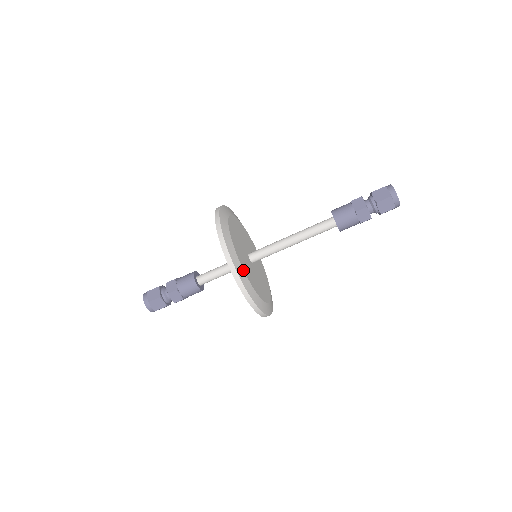
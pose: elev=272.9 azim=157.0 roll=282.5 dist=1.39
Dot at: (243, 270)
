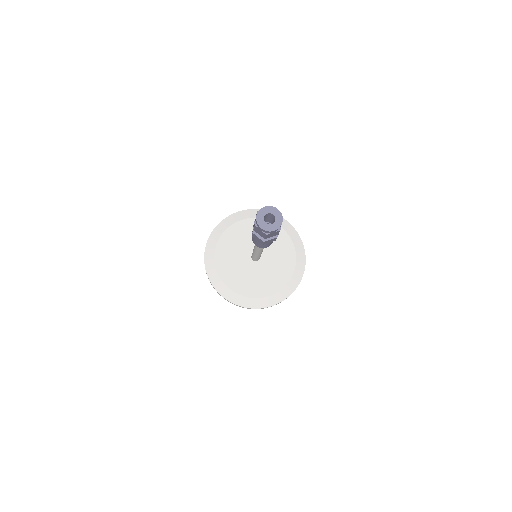
Dot at: (256, 298)
